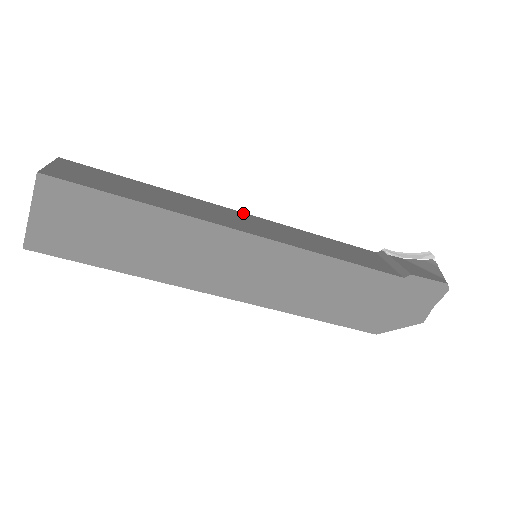
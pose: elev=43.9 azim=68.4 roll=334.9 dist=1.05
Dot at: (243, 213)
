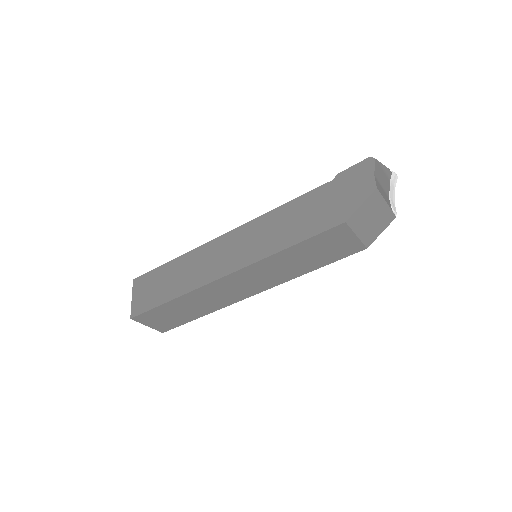
Dot at: occluded
